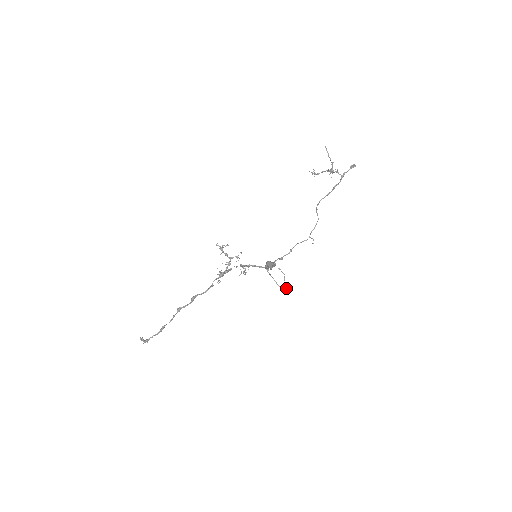
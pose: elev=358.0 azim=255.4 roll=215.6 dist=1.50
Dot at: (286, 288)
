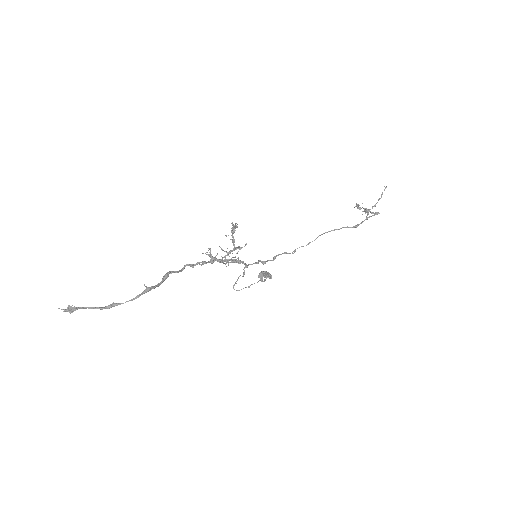
Dot at: (241, 289)
